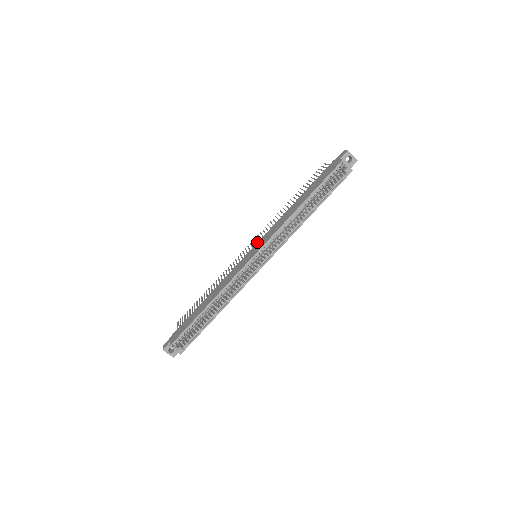
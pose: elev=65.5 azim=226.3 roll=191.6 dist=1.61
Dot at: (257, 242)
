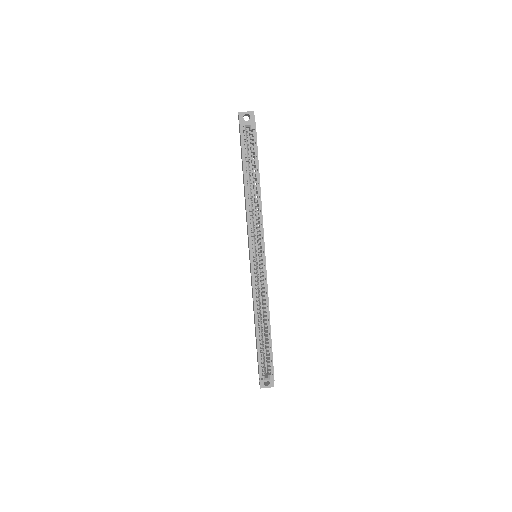
Dot at: occluded
